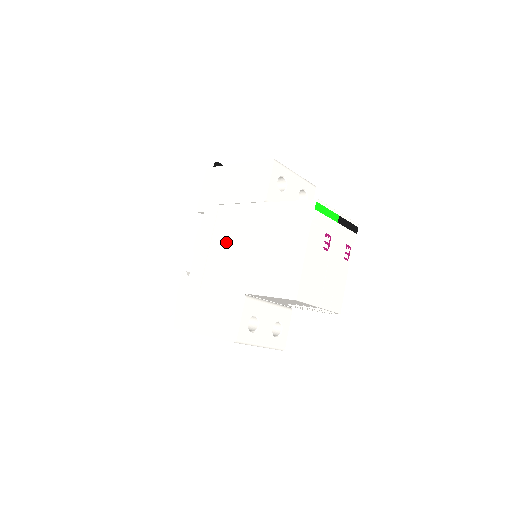
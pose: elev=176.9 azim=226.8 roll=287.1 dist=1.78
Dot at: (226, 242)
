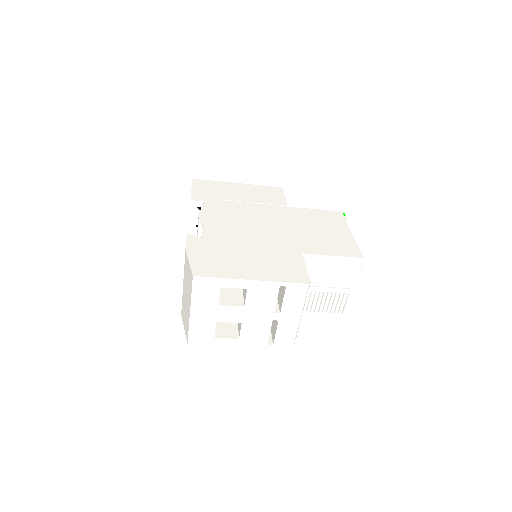
Dot at: (250, 221)
